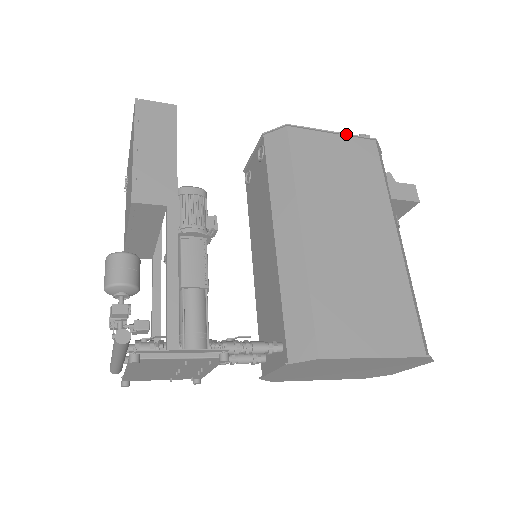
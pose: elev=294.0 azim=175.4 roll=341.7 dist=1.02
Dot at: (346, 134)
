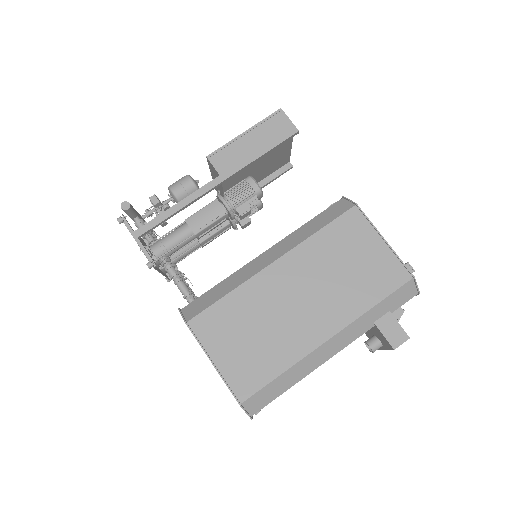
Dot at: (393, 250)
